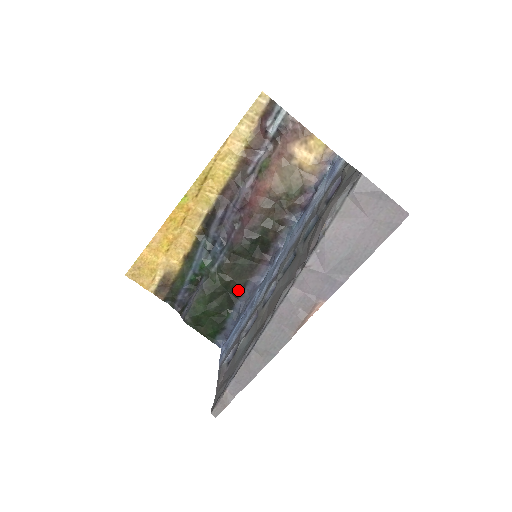
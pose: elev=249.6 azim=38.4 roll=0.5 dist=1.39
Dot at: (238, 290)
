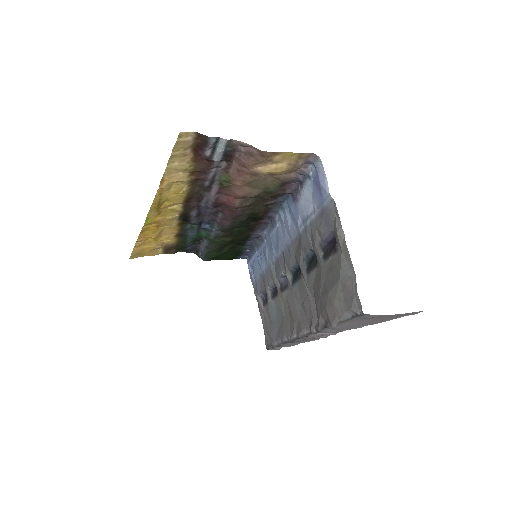
Dot at: (244, 239)
